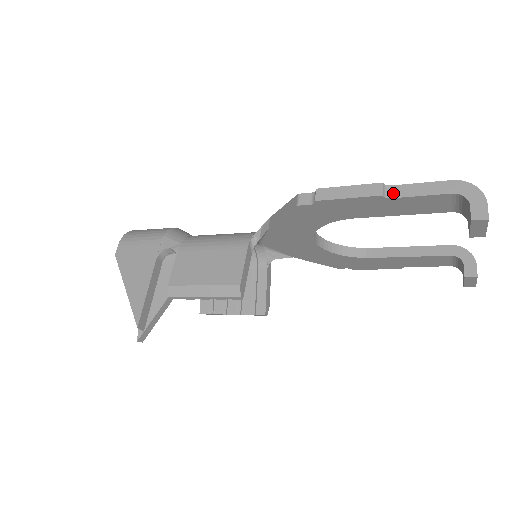
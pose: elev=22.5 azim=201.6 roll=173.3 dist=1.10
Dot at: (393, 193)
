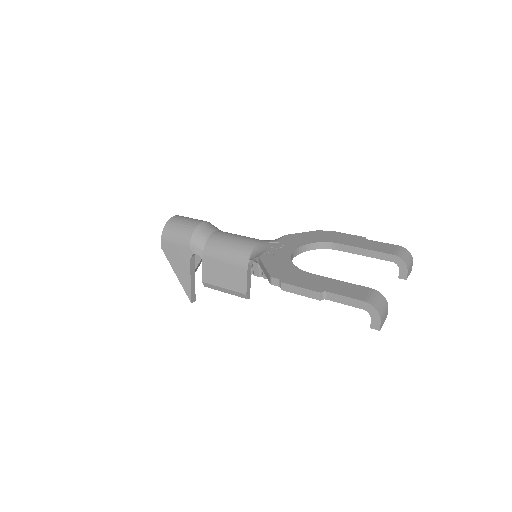
Dot at: (328, 297)
